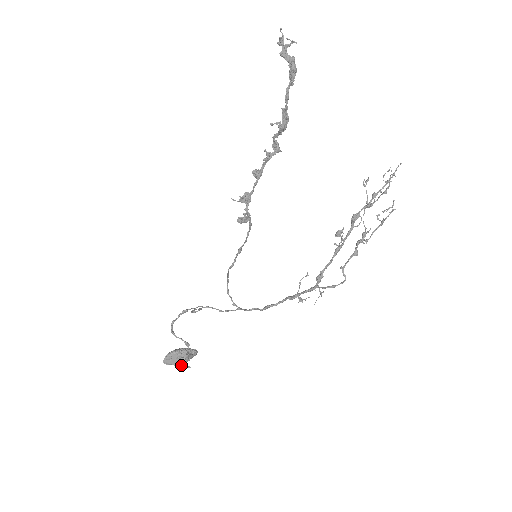
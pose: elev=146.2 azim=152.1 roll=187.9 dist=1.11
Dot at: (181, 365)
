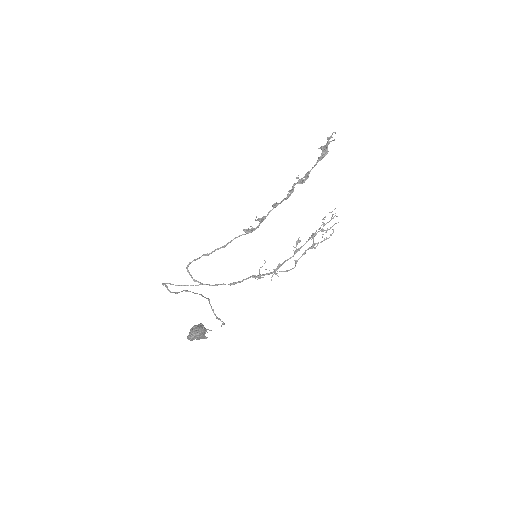
Dot at: (204, 338)
